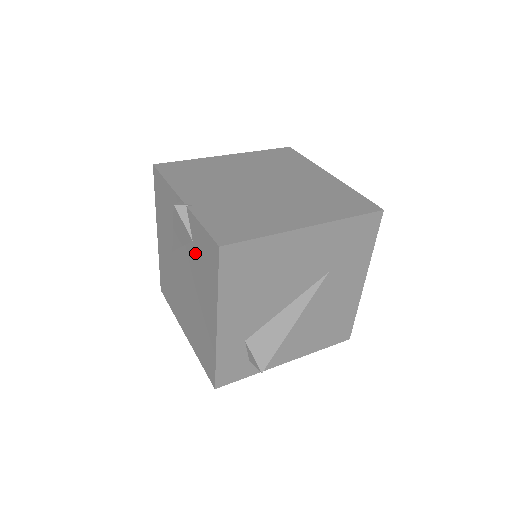
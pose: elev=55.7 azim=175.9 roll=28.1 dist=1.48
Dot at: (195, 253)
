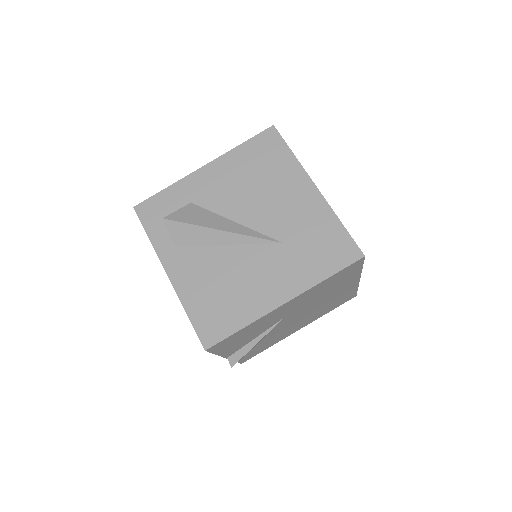
Dot at: occluded
